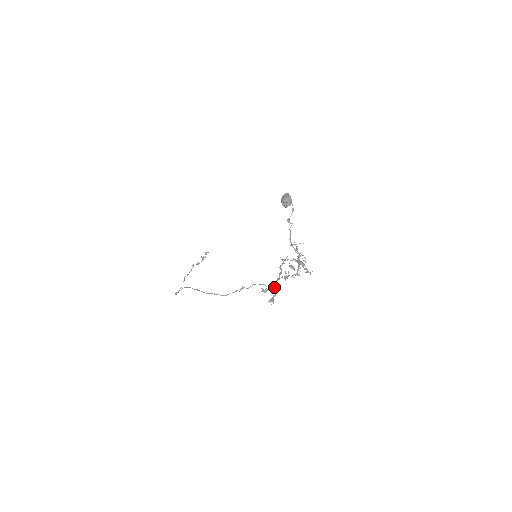
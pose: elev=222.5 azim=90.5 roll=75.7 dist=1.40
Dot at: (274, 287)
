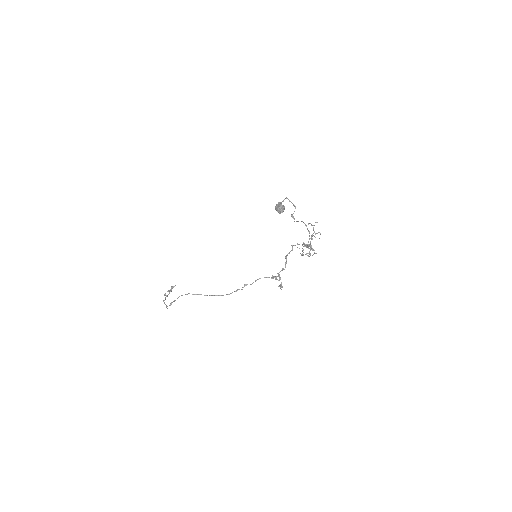
Dot at: (279, 277)
